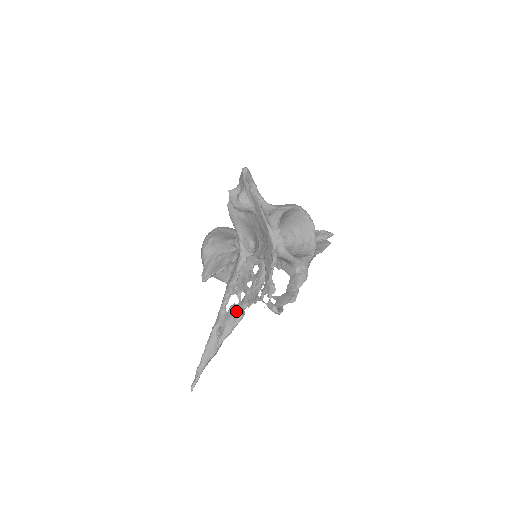
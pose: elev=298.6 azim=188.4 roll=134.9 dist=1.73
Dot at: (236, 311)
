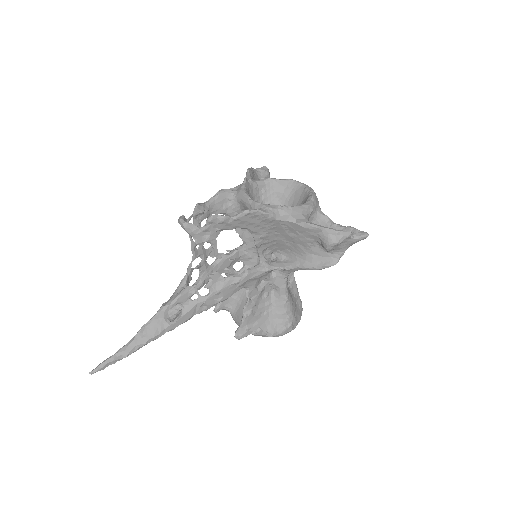
Dot at: (183, 279)
